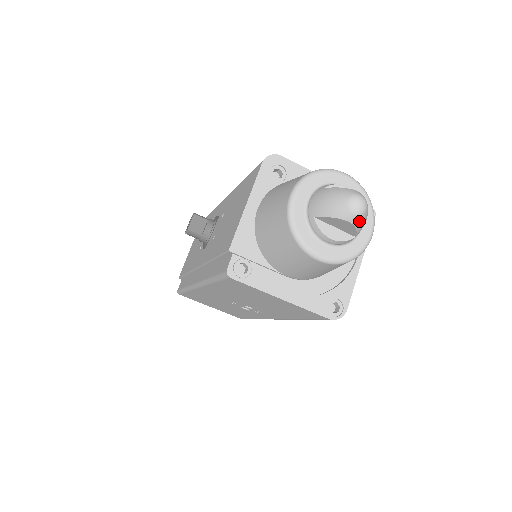
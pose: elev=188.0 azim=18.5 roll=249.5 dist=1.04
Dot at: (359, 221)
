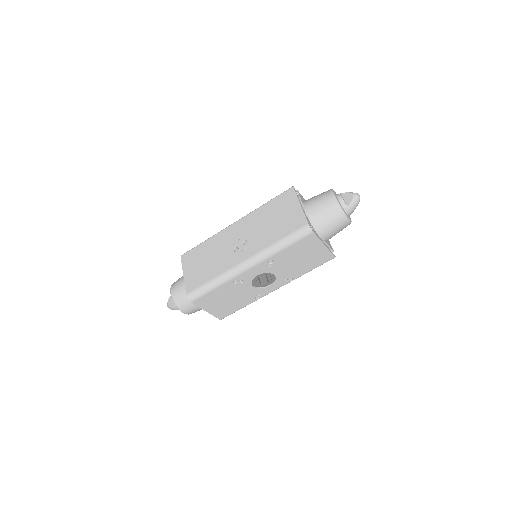
Dot at: (356, 198)
